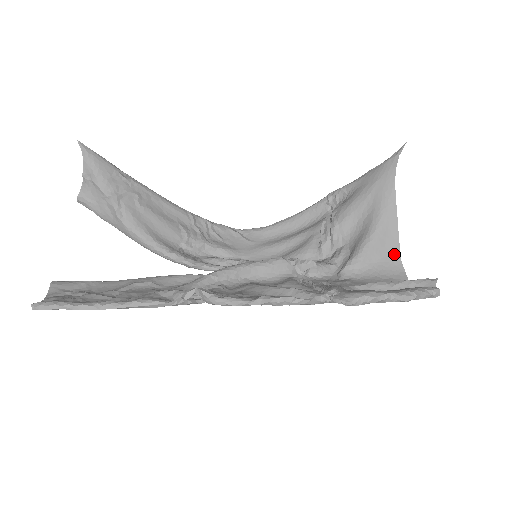
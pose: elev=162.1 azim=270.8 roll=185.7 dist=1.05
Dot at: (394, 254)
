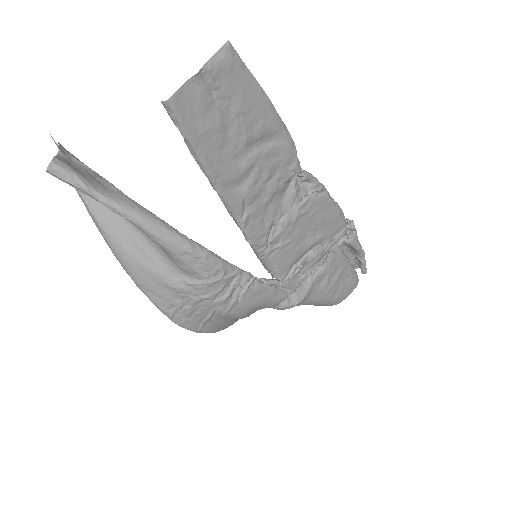
Dot at: occluded
